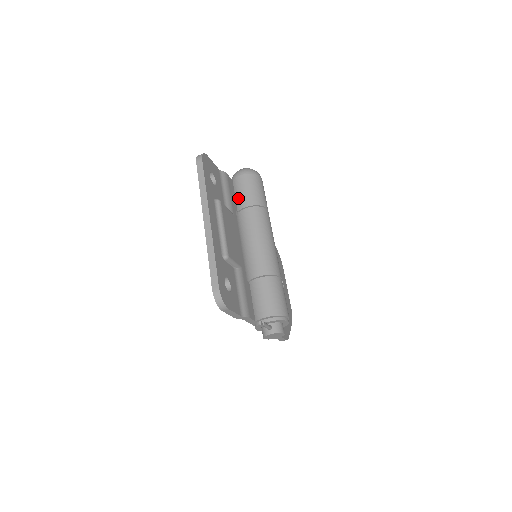
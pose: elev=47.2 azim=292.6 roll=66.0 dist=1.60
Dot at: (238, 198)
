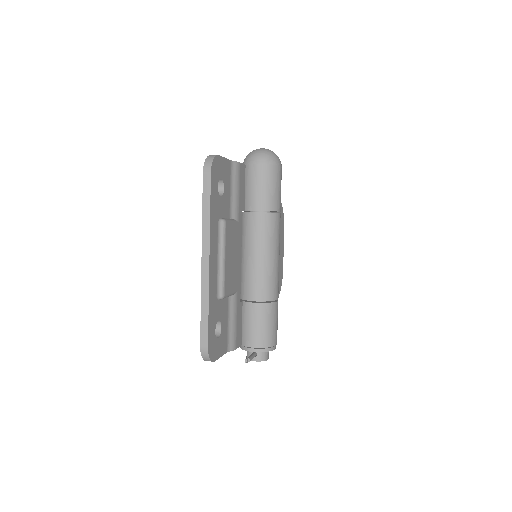
Dot at: (248, 194)
